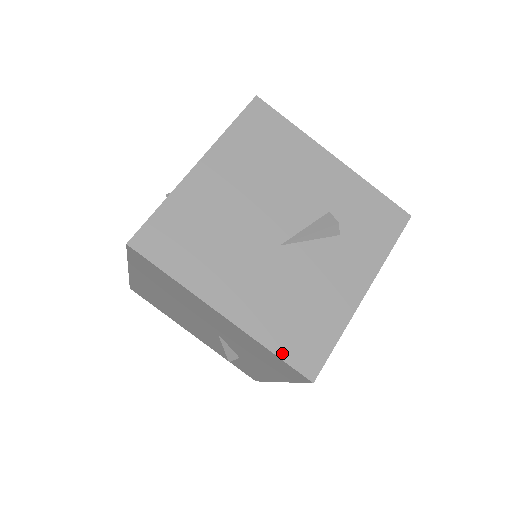
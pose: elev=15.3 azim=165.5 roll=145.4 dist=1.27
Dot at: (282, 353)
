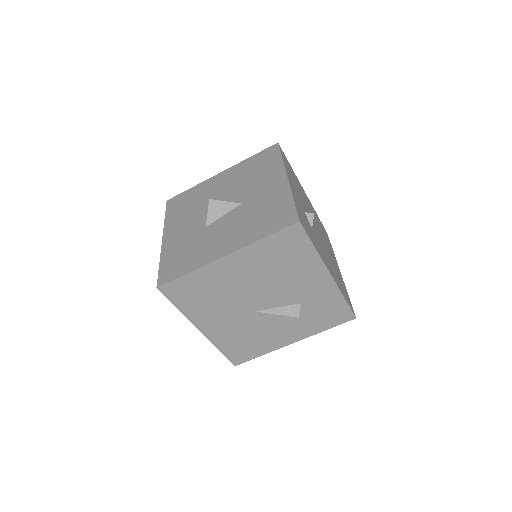
Dot at: (225, 353)
